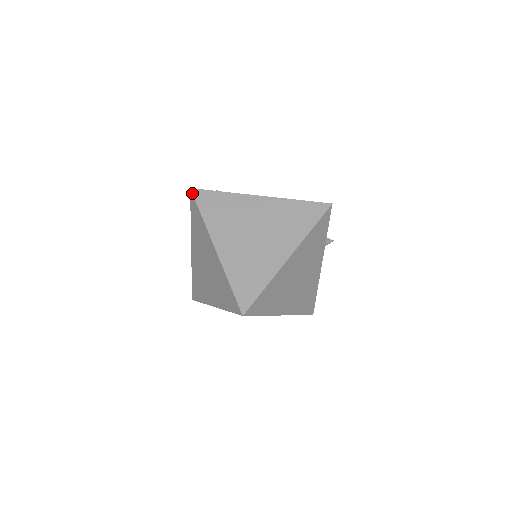
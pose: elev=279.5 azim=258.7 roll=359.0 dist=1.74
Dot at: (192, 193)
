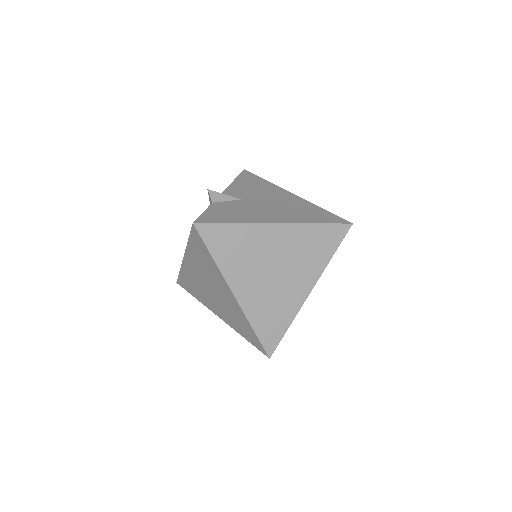
Dot at: (196, 230)
